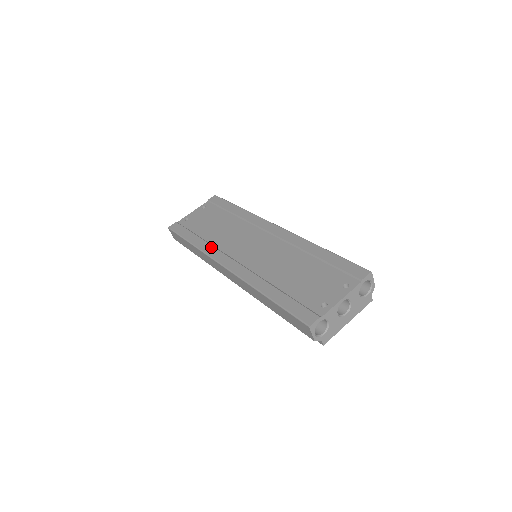
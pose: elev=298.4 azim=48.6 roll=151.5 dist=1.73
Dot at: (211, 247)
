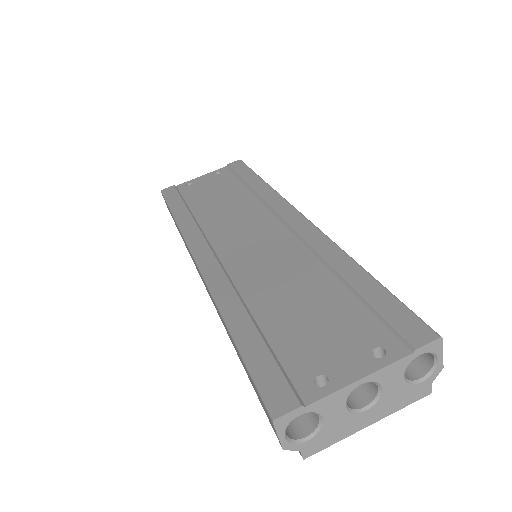
Dot at: (195, 227)
